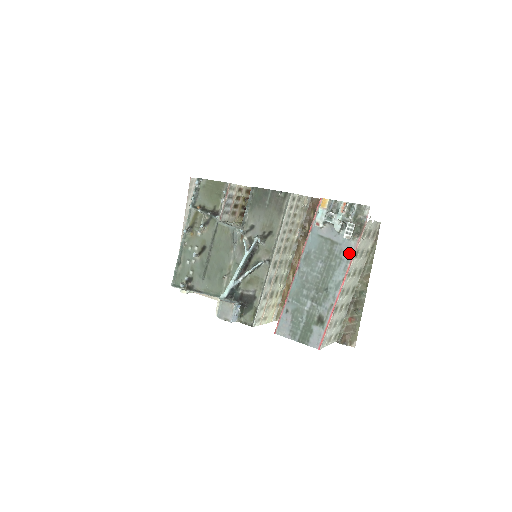
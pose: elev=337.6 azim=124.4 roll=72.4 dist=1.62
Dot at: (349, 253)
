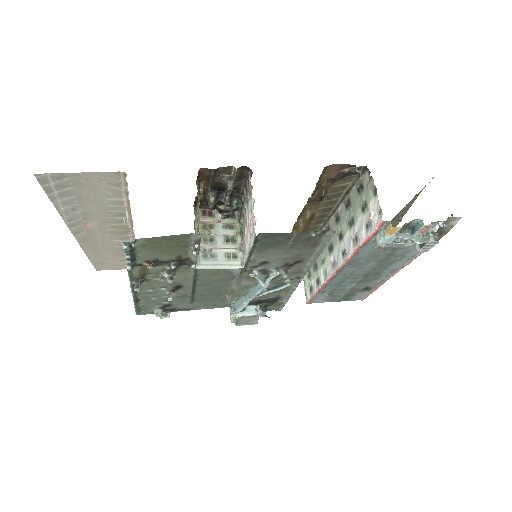
Dot at: (417, 252)
